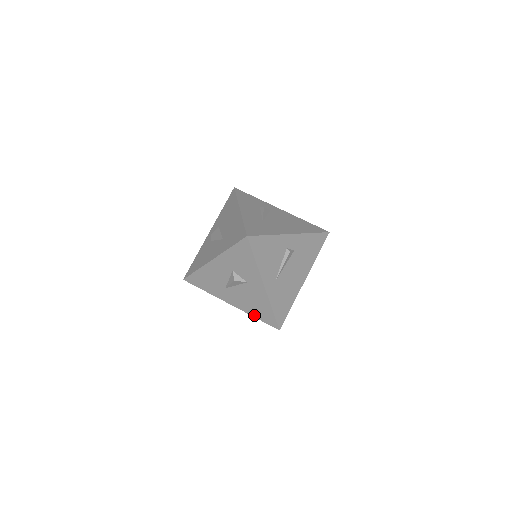
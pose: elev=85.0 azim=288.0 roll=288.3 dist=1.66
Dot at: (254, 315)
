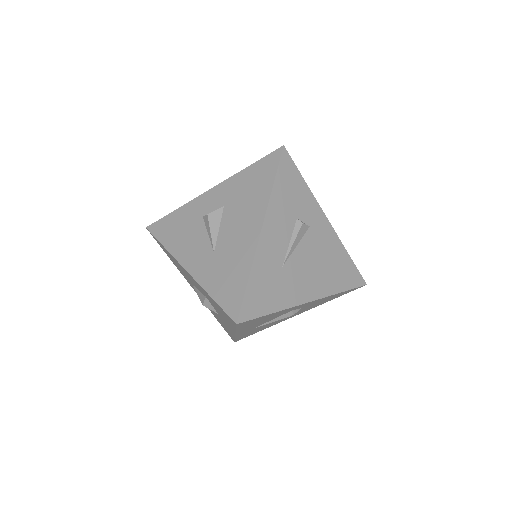
Dot at: (214, 316)
